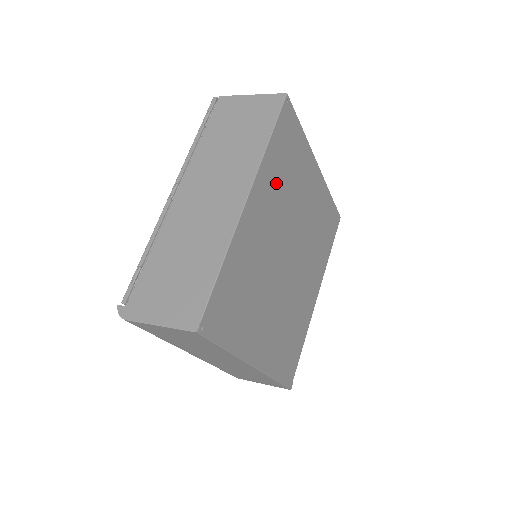
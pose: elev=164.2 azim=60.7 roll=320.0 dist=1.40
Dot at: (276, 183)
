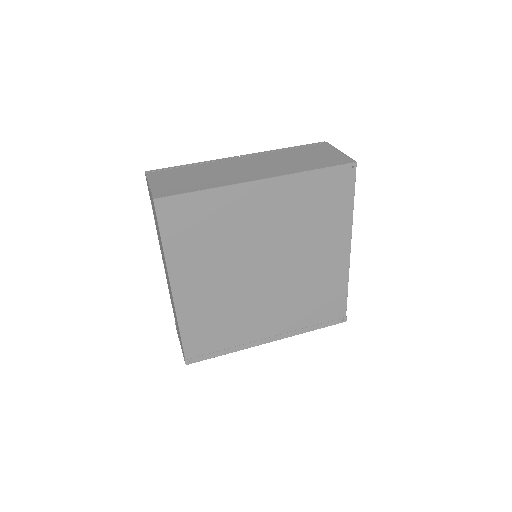
Dot at: (198, 254)
